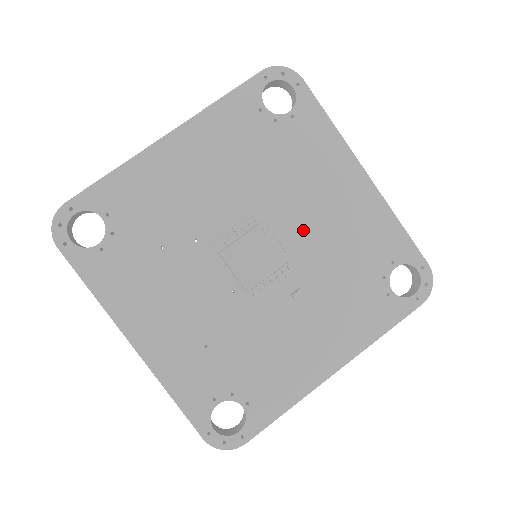
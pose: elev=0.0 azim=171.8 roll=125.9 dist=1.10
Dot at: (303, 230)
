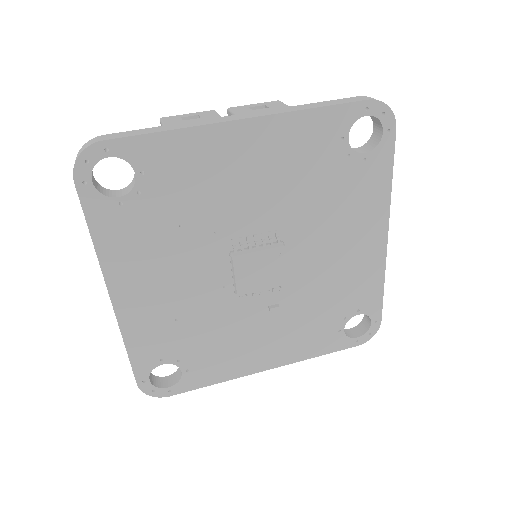
Dot at: (310, 260)
